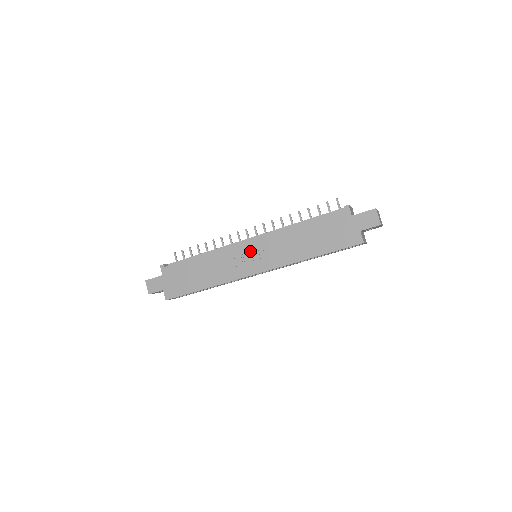
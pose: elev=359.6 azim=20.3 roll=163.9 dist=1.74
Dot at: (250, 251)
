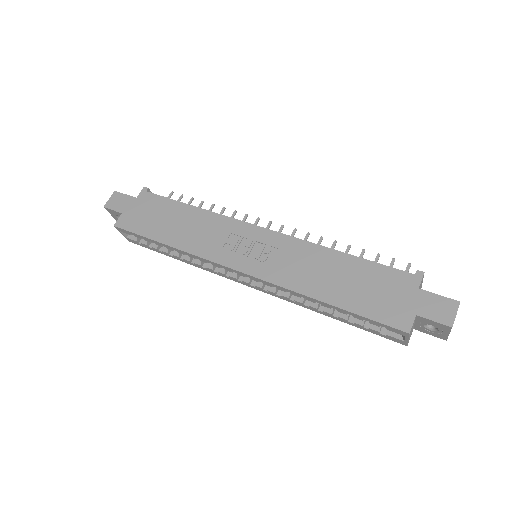
Dot at: (255, 240)
